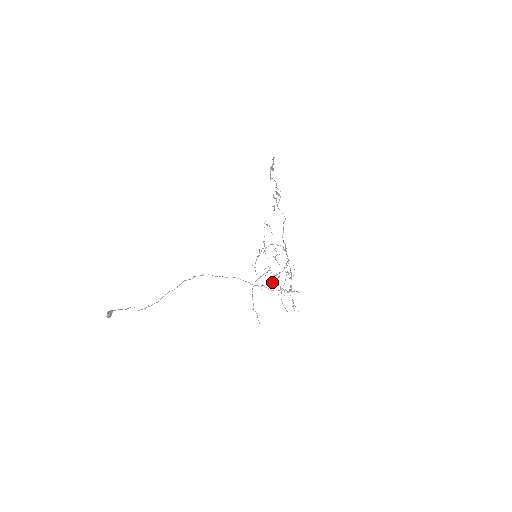
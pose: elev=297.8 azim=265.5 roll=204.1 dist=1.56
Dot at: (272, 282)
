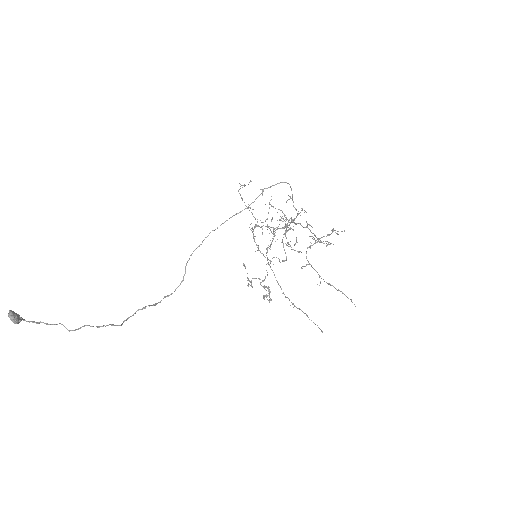
Dot at: occluded
